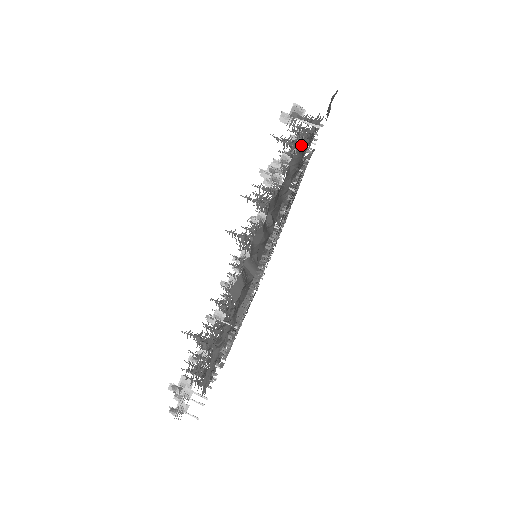
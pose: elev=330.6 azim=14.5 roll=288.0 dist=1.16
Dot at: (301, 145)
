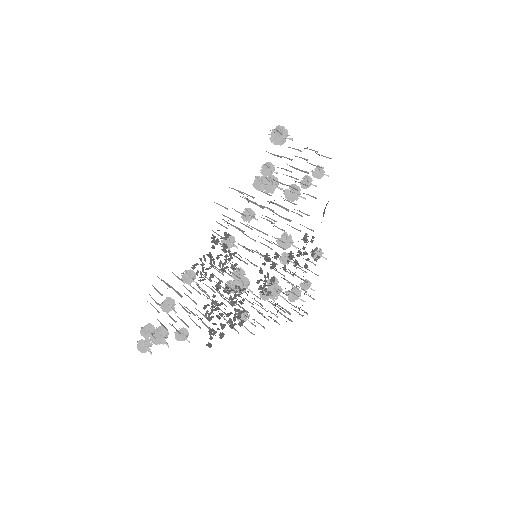
Dot at: occluded
